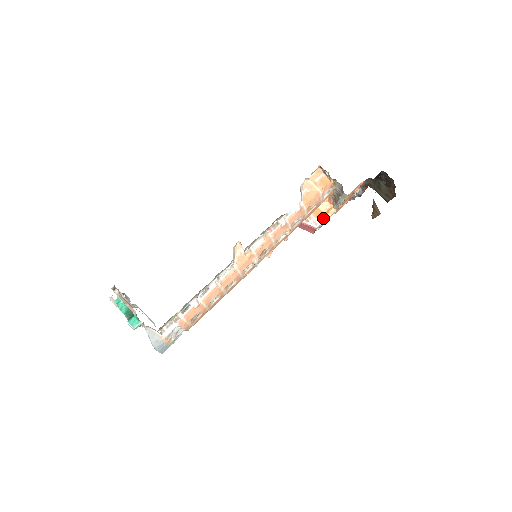
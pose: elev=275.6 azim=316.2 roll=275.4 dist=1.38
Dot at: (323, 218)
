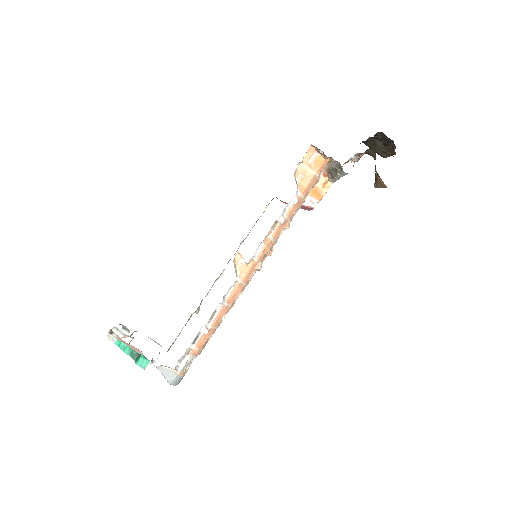
Dot at: (320, 195)
